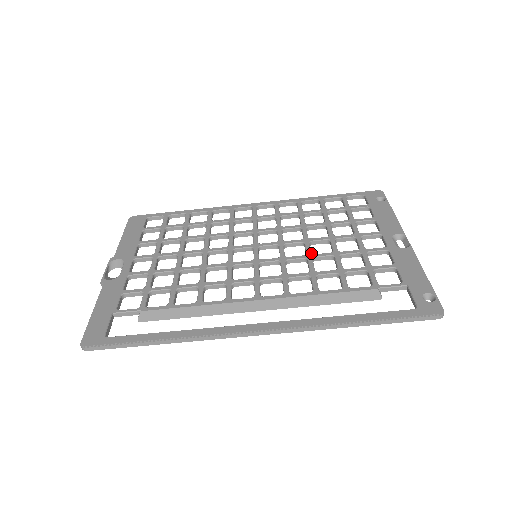
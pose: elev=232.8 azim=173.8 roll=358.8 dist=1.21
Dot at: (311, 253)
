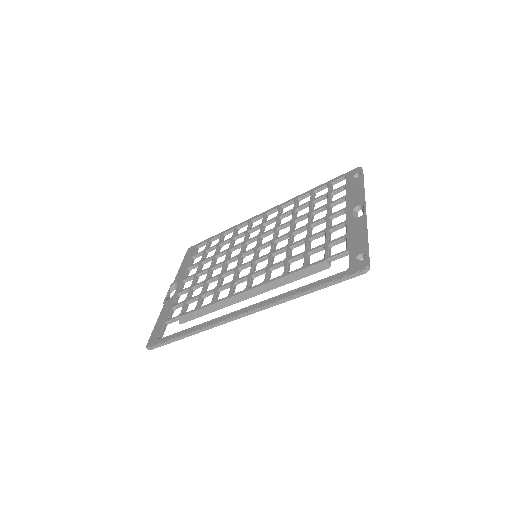
Dot at: (290, 243)
